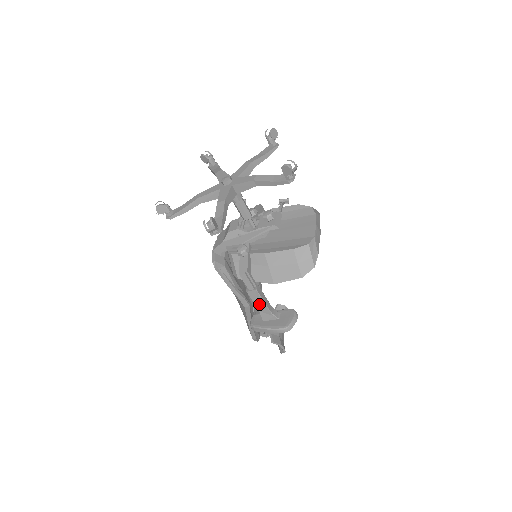
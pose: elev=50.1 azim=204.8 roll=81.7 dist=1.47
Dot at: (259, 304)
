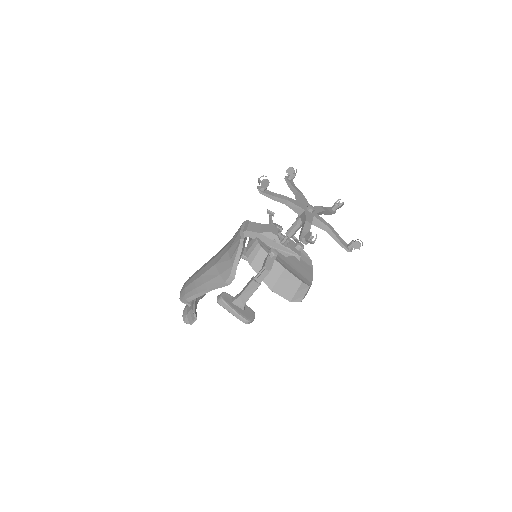
Dot at: (247, 292)
